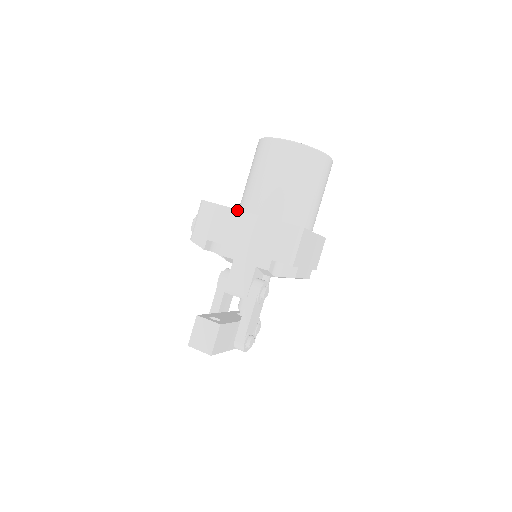
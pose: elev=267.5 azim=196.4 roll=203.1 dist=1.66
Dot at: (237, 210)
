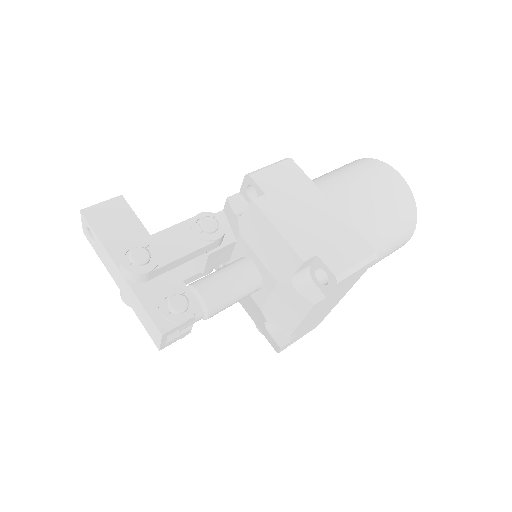
Dot at: occluded
